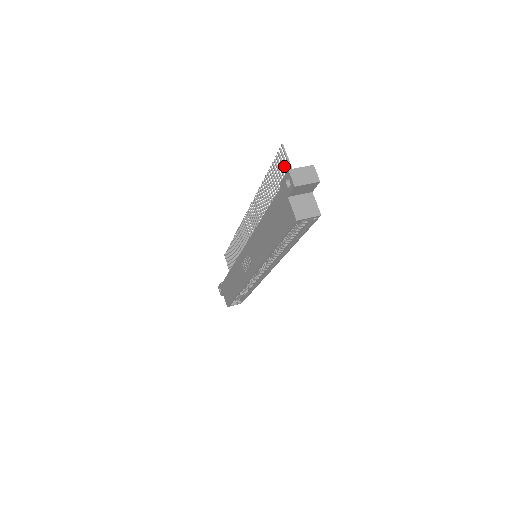
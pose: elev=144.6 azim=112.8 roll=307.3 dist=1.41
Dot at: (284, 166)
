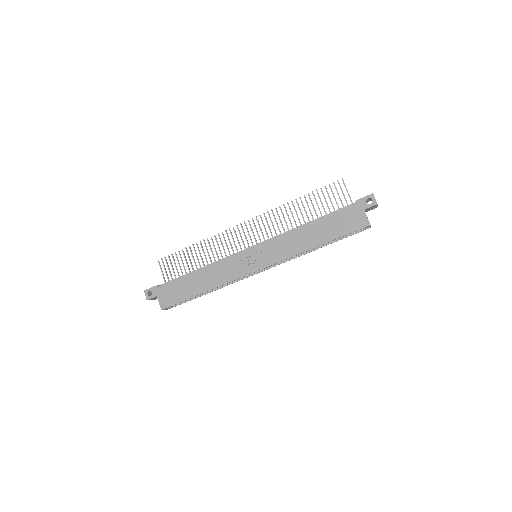
Dot at: occluded
